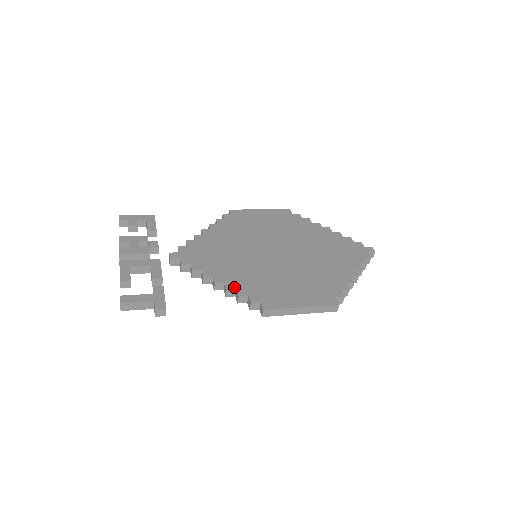
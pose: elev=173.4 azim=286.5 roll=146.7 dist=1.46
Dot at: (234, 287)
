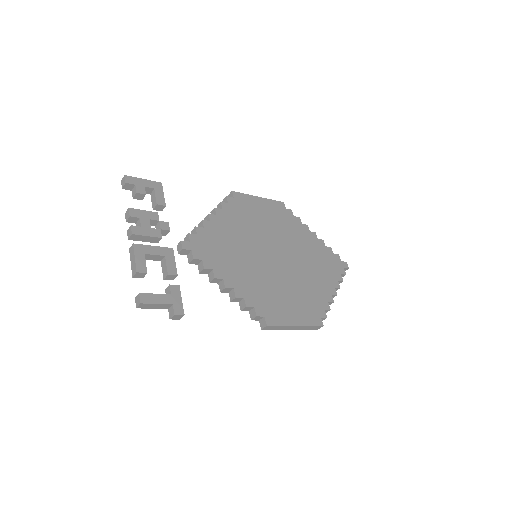
Dot at: (242, 295)
